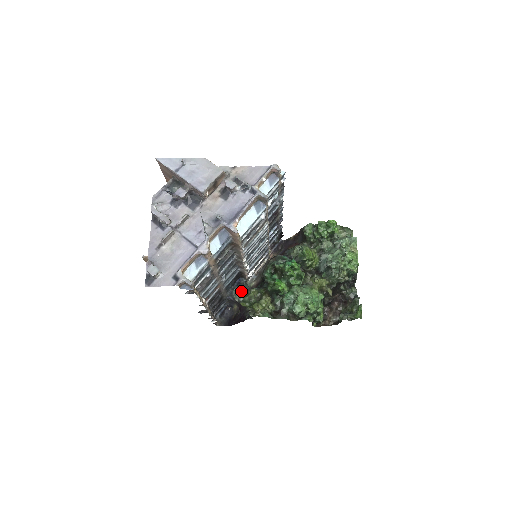
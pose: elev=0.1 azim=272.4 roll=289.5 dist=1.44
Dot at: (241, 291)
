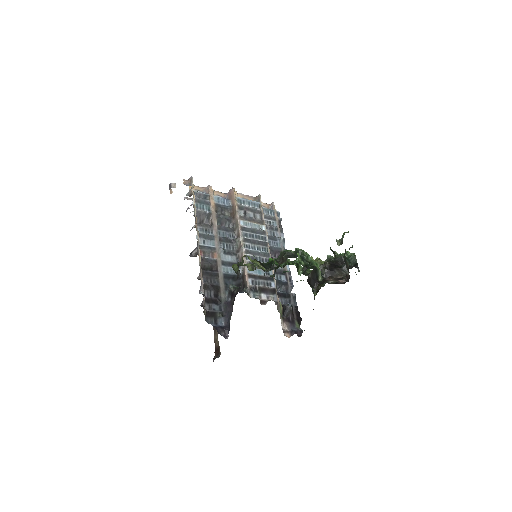
Dot at: occluded
